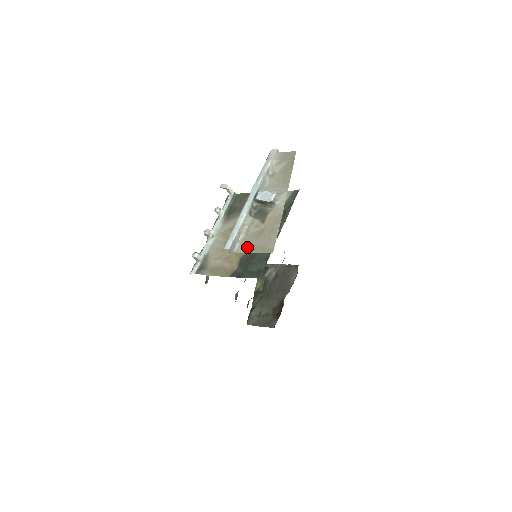
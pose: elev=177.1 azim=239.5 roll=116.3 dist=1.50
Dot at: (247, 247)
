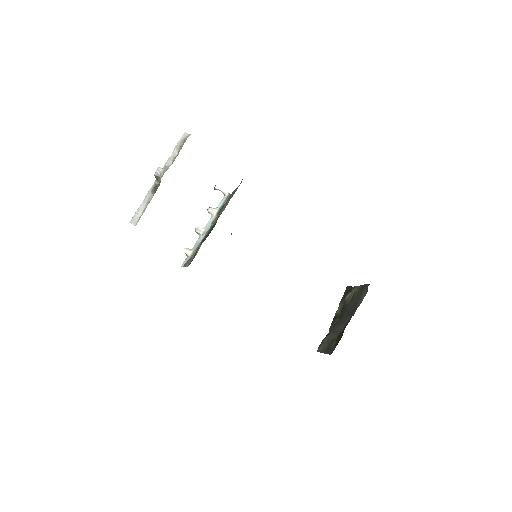
Dot at: occluded
